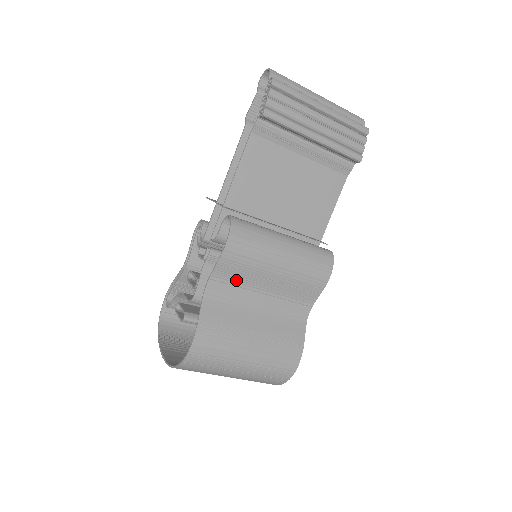
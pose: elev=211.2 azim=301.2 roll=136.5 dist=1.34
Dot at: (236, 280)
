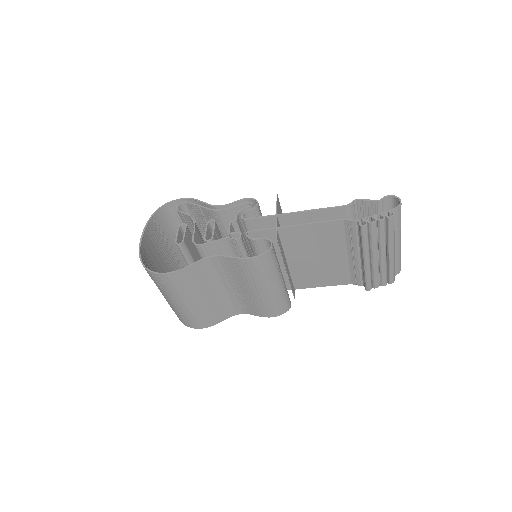
Dot at: (230, 270)
